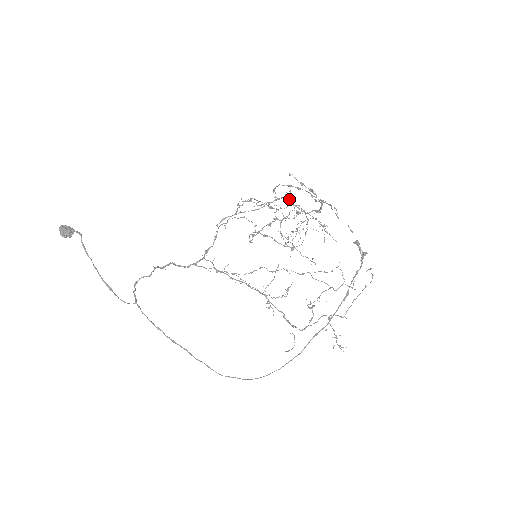
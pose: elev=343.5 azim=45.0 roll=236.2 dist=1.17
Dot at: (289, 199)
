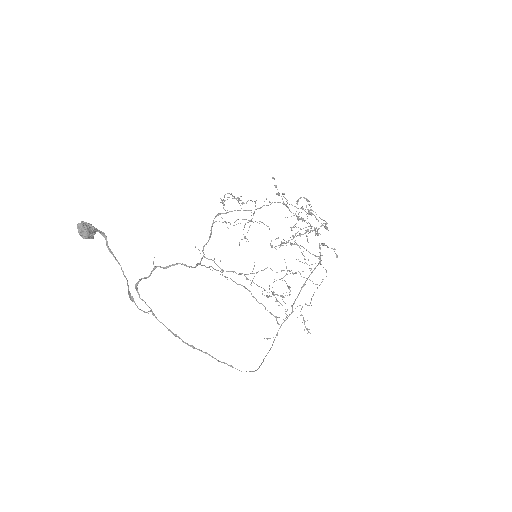
Dot at: (285, 205)
